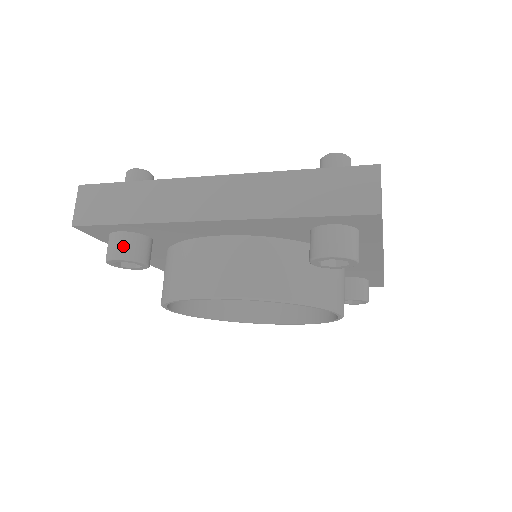
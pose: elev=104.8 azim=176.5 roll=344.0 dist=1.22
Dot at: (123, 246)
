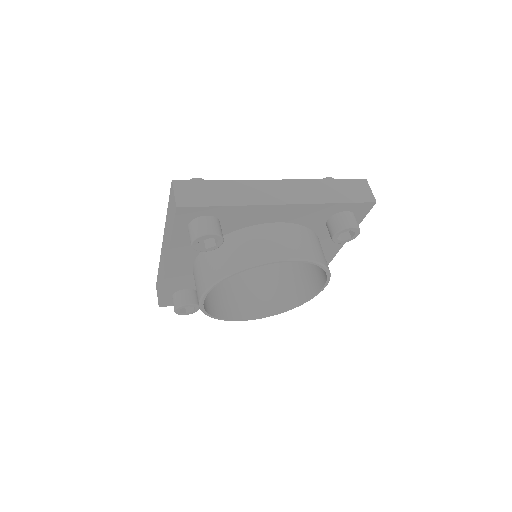
Dot at: (213, 225)
